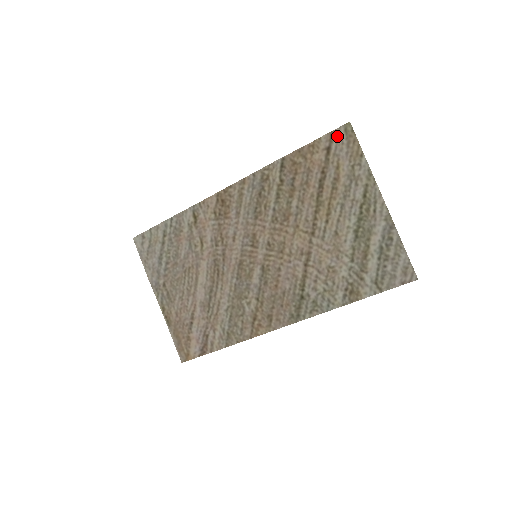
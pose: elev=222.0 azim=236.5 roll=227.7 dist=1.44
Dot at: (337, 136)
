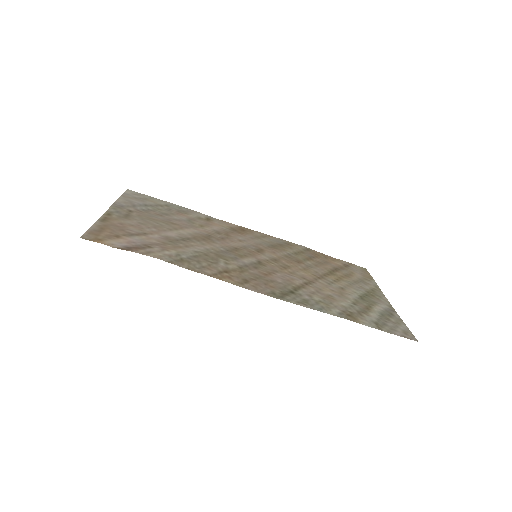
Dot at: (355, 266)
